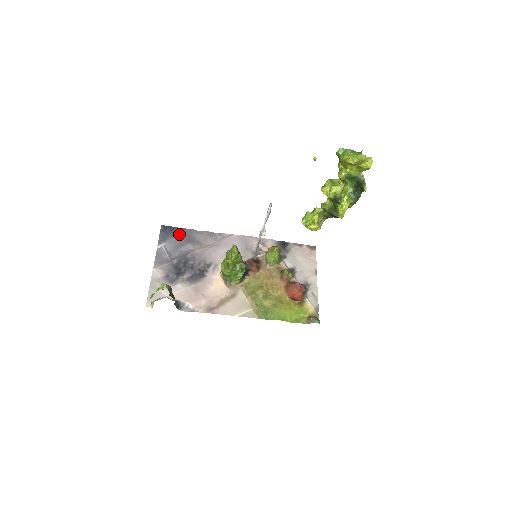
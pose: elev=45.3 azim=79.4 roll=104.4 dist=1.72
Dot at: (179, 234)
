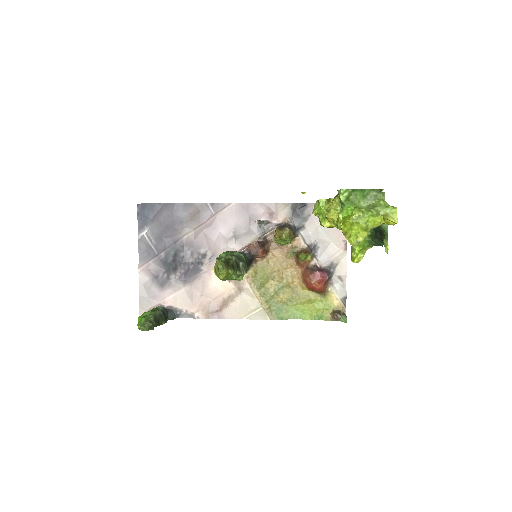
Dot at: (161, 214)
